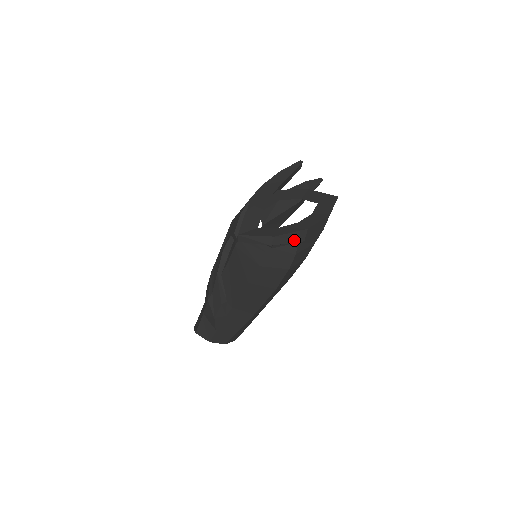
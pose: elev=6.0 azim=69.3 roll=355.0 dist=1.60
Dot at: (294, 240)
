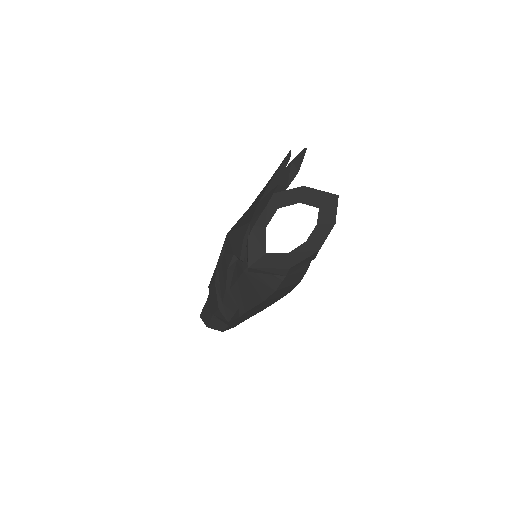
Dot at: (306, 262)
